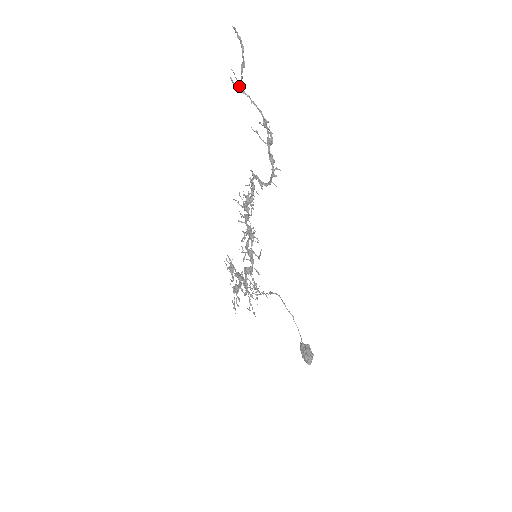
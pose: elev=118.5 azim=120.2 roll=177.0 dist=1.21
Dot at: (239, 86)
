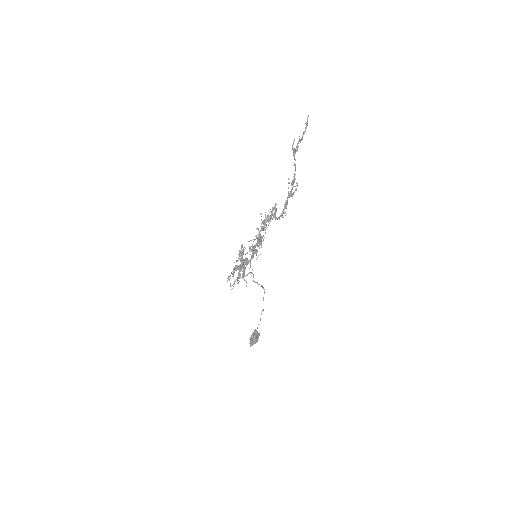
Dot at: (293, 150)
